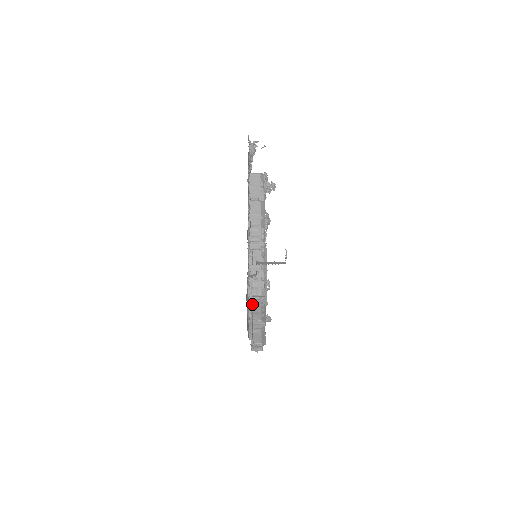
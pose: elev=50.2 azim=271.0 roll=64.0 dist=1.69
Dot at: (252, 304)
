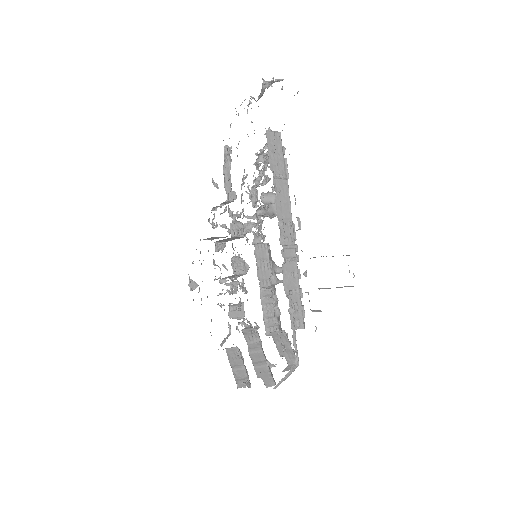
Dot at: (294, 343)
